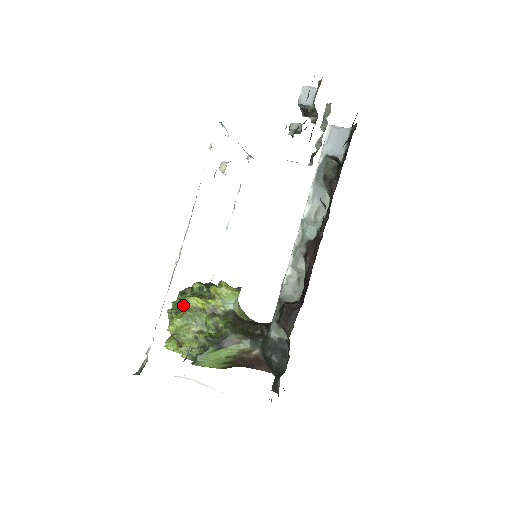
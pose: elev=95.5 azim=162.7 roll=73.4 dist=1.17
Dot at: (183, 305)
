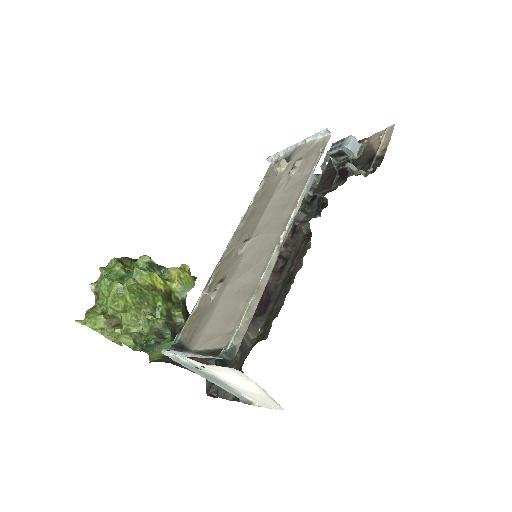
Dot at: (135, 278)
